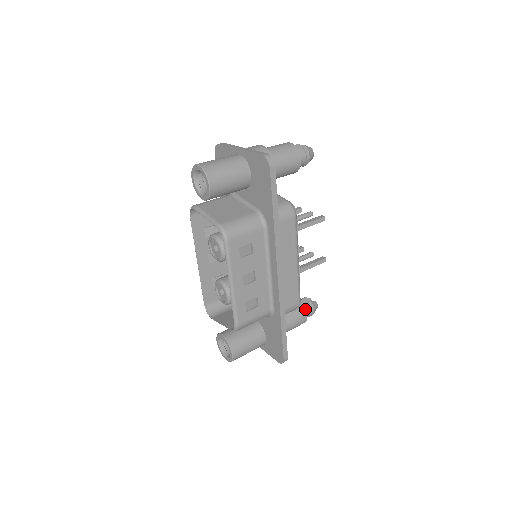
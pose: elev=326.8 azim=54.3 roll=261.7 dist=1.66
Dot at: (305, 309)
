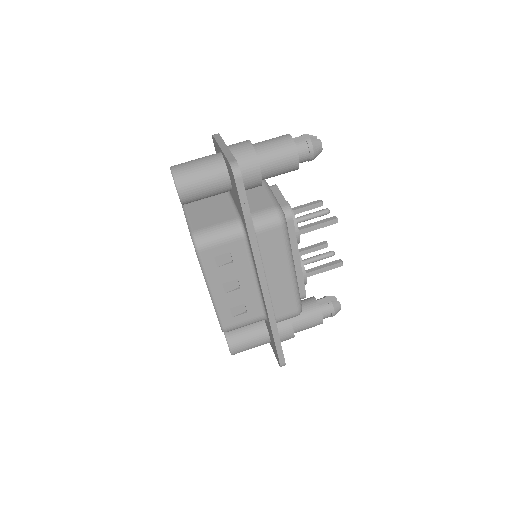
Dot at: (323, 310)
